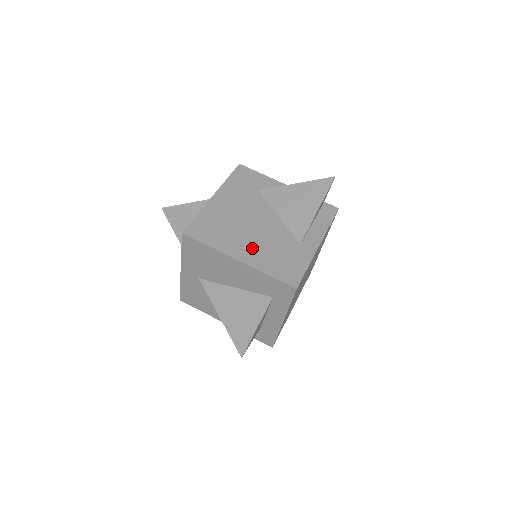
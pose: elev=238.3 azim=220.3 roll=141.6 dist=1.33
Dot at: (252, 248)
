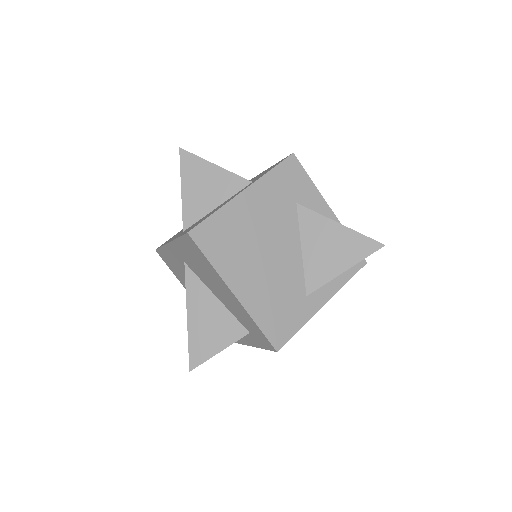
Dot at: (255, 283)
